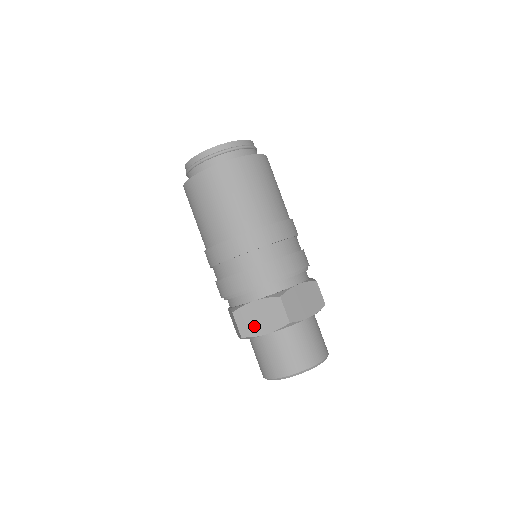
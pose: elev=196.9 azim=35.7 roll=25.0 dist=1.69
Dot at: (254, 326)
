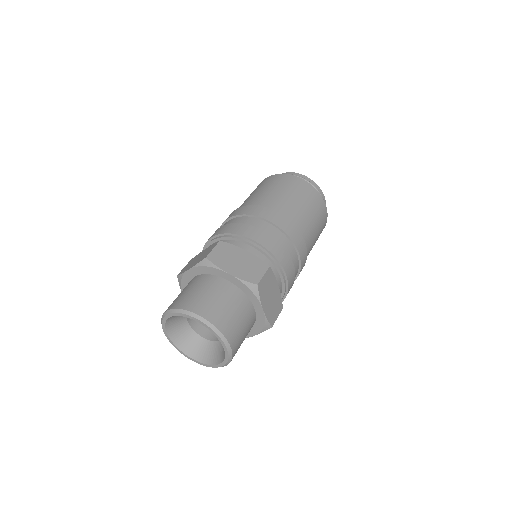
Dot at: (190, 265)
